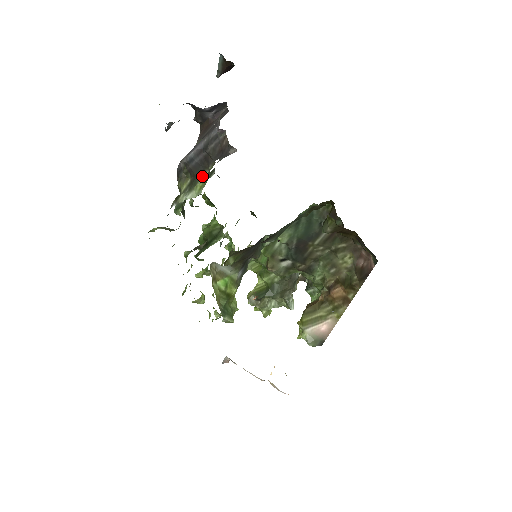
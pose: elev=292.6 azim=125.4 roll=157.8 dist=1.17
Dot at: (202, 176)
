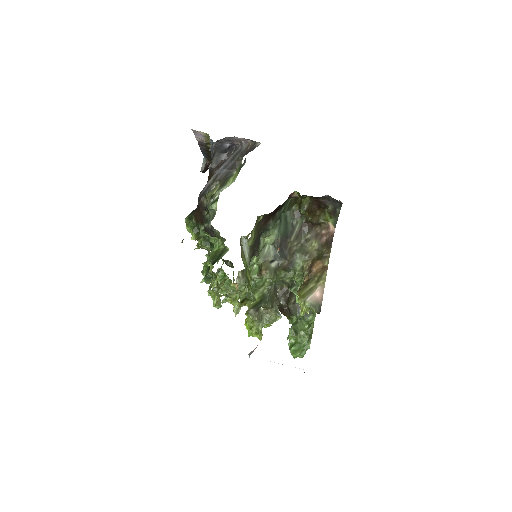
Dot at: (231, 176)
